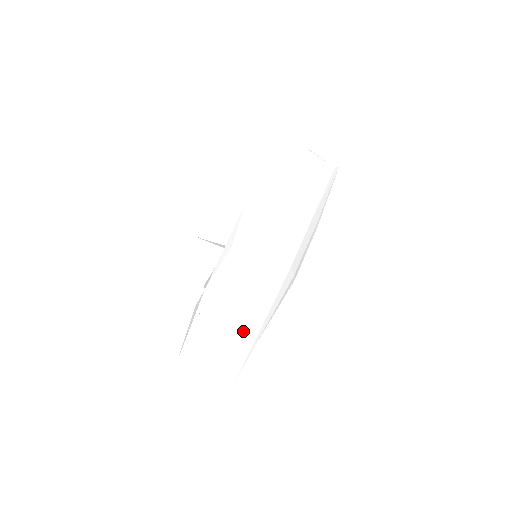
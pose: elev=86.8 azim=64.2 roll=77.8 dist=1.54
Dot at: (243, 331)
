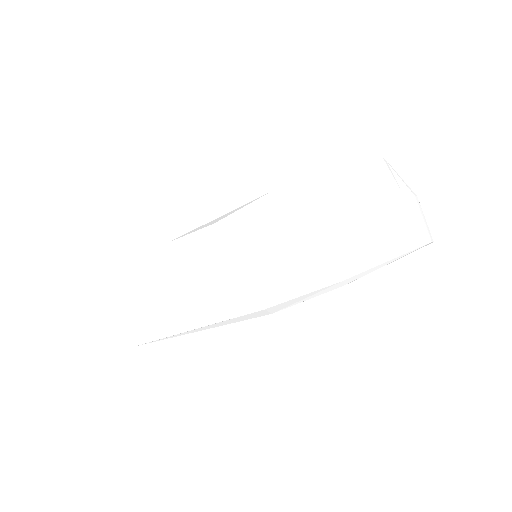
Dot at: (166, 312)
